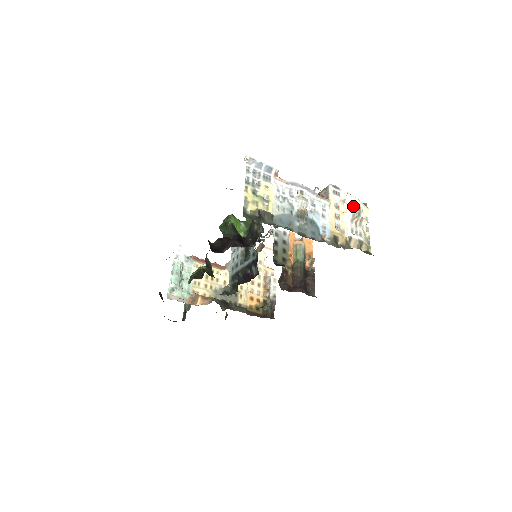
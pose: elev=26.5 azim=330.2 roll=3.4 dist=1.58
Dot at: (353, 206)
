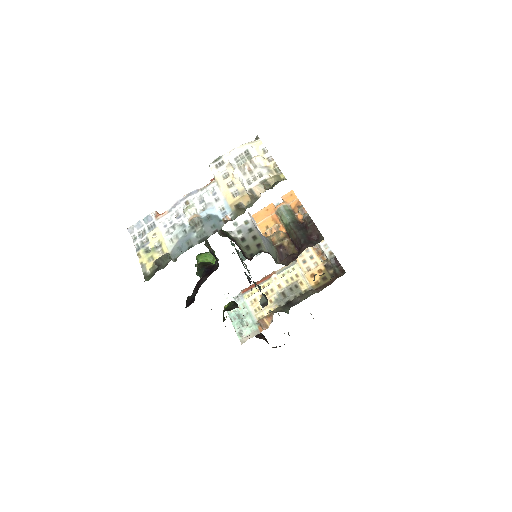
Dot at: (239, 158)
